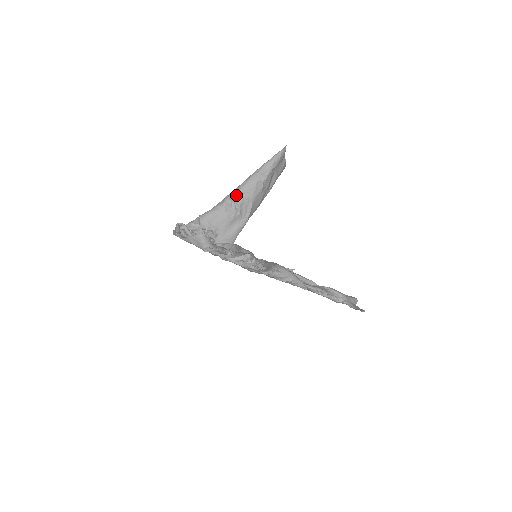
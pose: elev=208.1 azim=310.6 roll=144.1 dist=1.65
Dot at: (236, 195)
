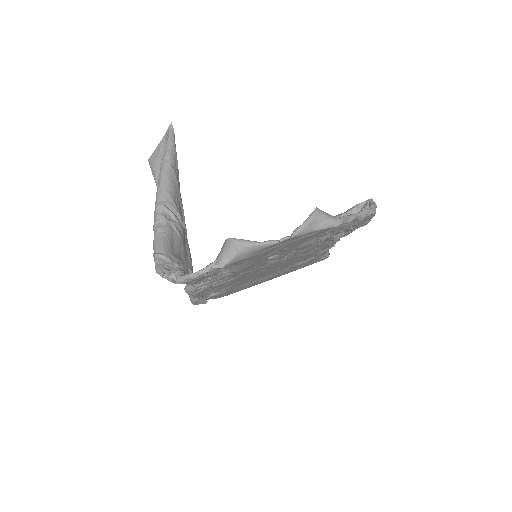
Dot at: (170, 204)
